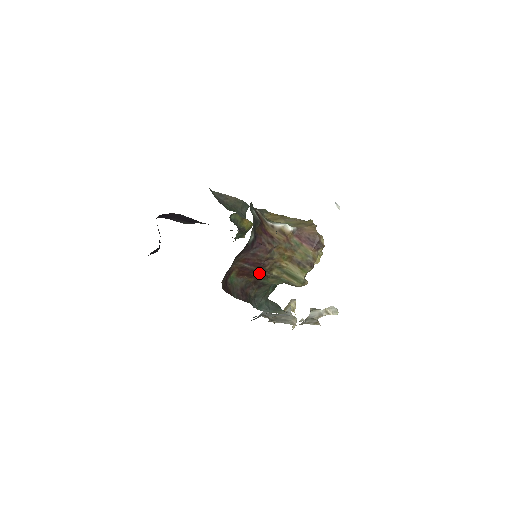
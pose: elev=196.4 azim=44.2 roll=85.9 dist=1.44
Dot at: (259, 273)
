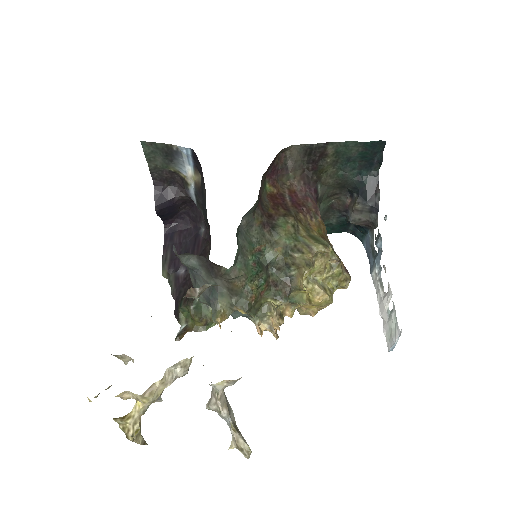
Dot at: (288, 211)
